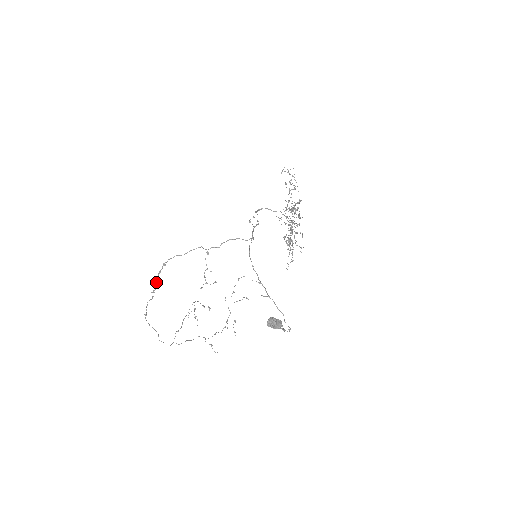
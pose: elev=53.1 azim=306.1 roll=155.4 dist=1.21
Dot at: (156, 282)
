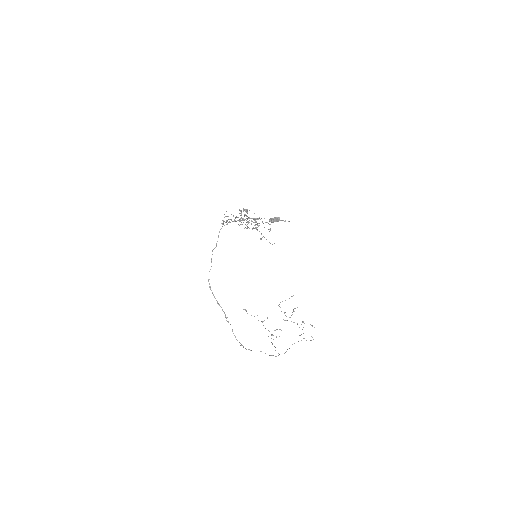
Dot at: (219, 305)
